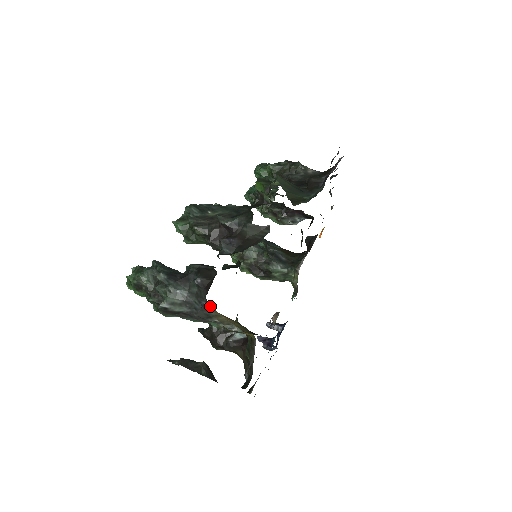
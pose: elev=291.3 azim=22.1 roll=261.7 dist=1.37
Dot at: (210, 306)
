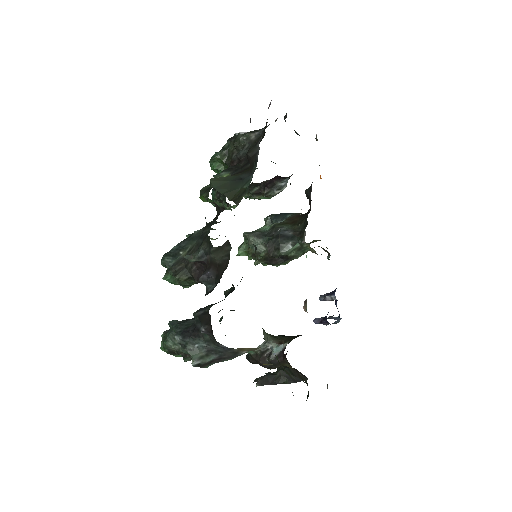
Dot at: (227, 347)
